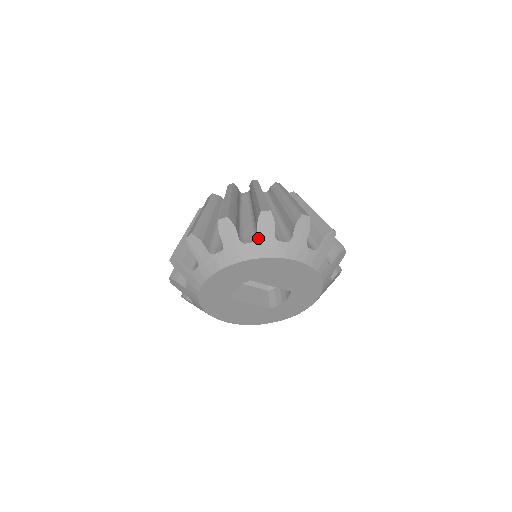
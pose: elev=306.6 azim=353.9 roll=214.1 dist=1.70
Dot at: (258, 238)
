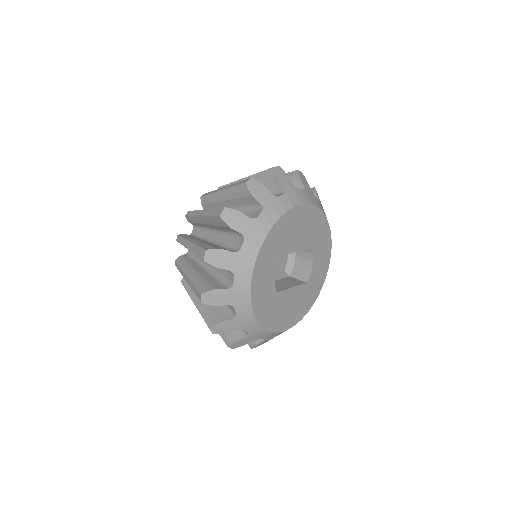
Dot at: (262, 205)
